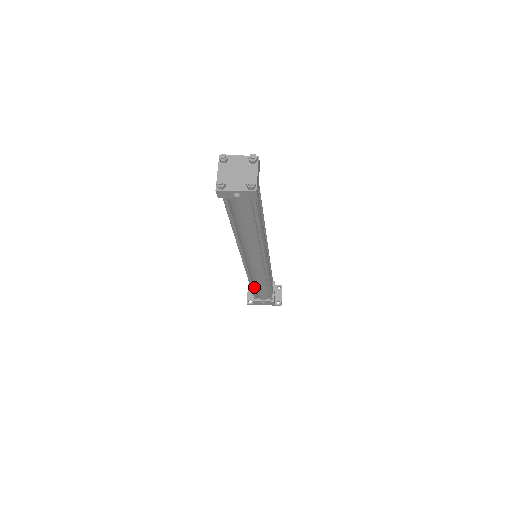
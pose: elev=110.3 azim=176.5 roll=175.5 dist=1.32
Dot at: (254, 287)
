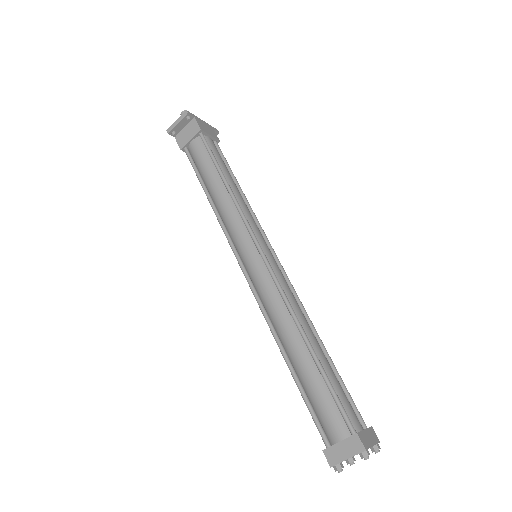
Dot at: (206, 185)
